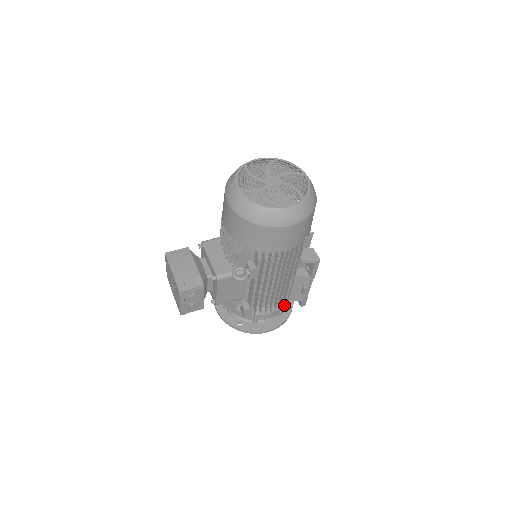
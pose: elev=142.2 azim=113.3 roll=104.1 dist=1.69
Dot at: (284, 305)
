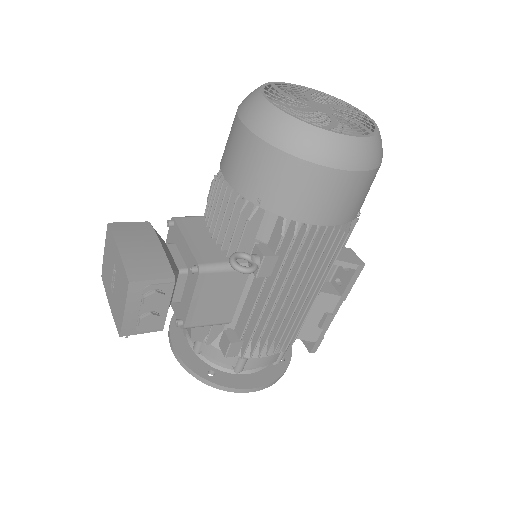
Dot at: (288, 345)
